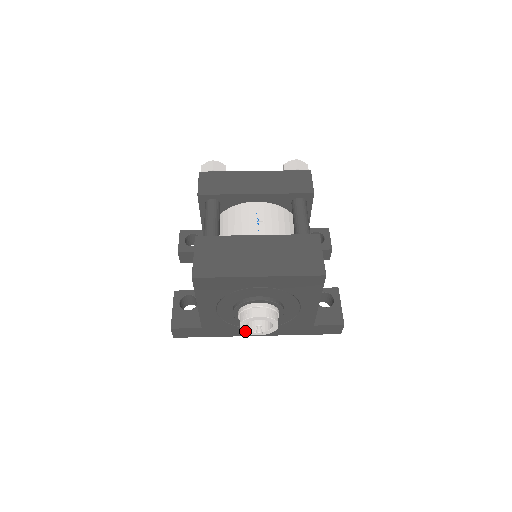
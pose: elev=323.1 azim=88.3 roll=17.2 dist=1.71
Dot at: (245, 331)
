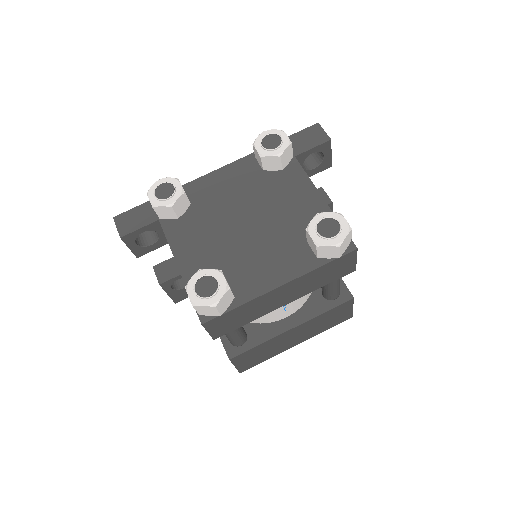
Dot at: occluded
